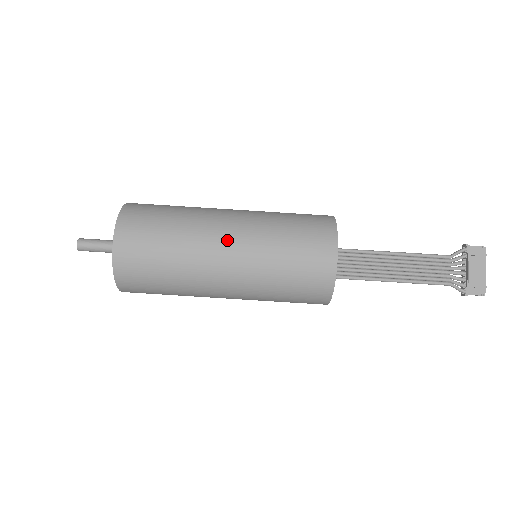
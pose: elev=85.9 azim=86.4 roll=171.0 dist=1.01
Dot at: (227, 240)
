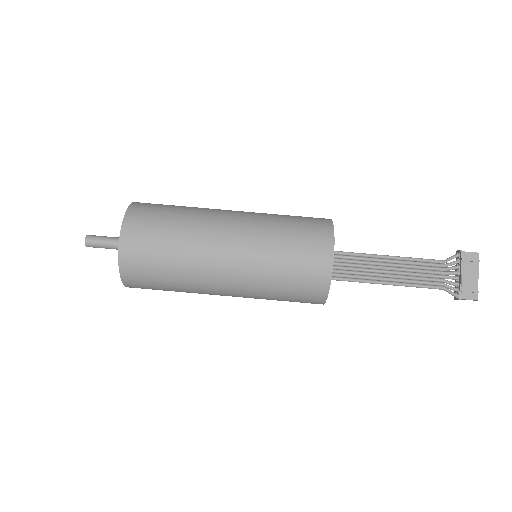
Dot at: (228, 239)
